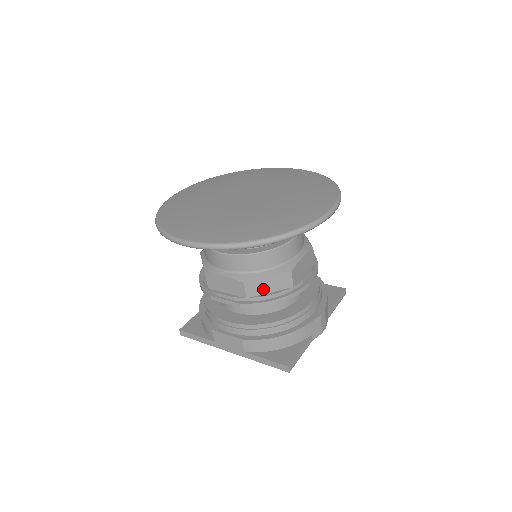
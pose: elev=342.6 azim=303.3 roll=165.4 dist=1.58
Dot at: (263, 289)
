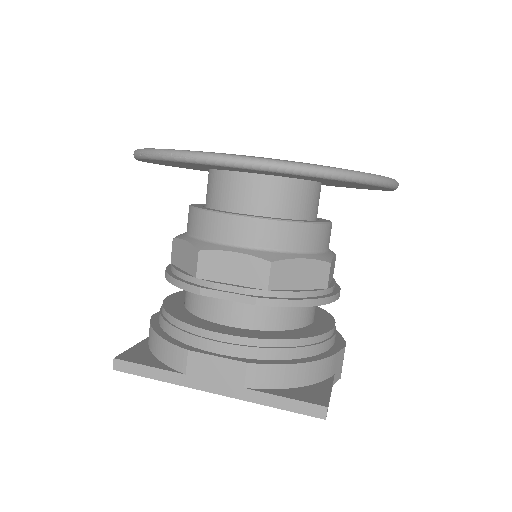
Dot at: (292, 281)
